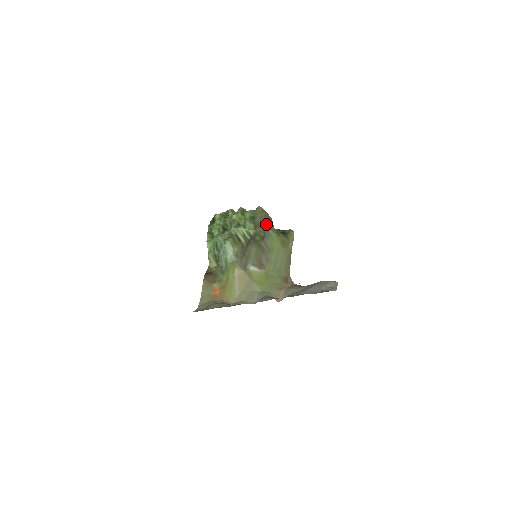
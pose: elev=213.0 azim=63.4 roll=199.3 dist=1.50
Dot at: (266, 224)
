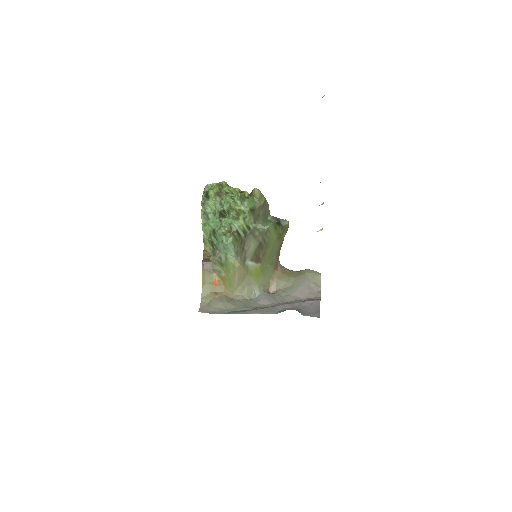
Dot at: (264, 213)
